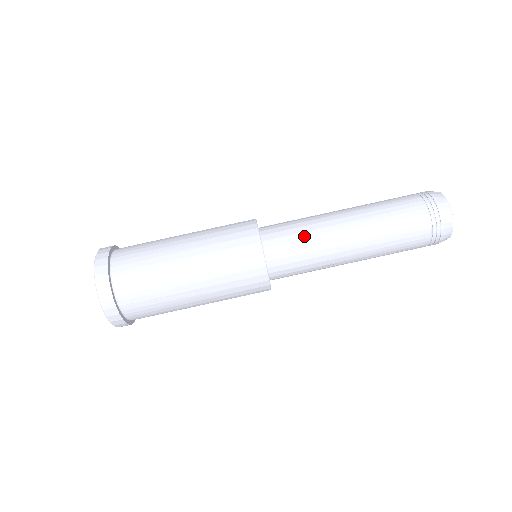
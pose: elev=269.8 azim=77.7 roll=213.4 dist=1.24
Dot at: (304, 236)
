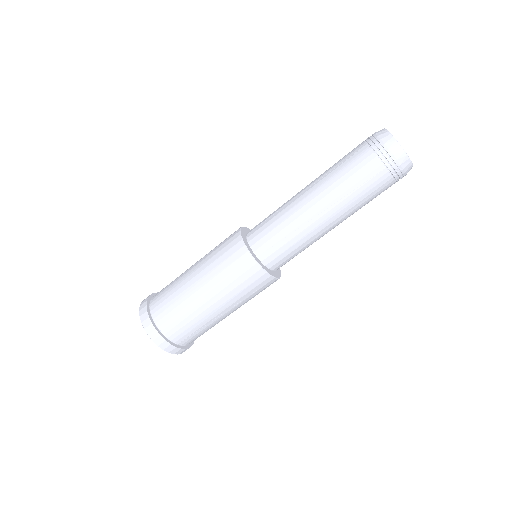
Dot at: (285, 233)
